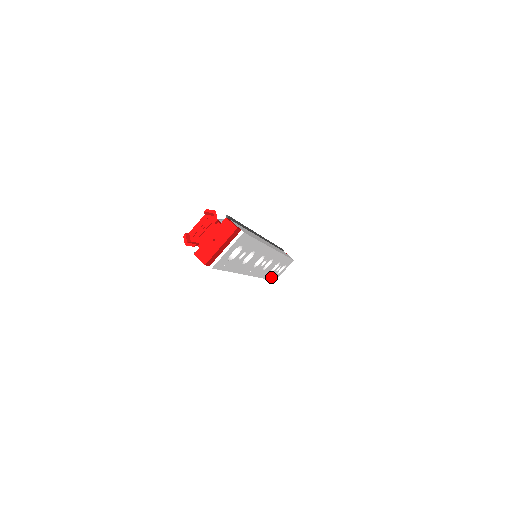
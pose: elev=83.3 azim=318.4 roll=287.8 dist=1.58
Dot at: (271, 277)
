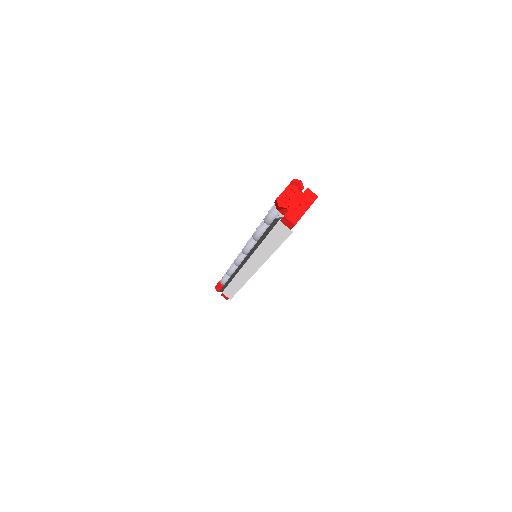
Dot at: occluded
